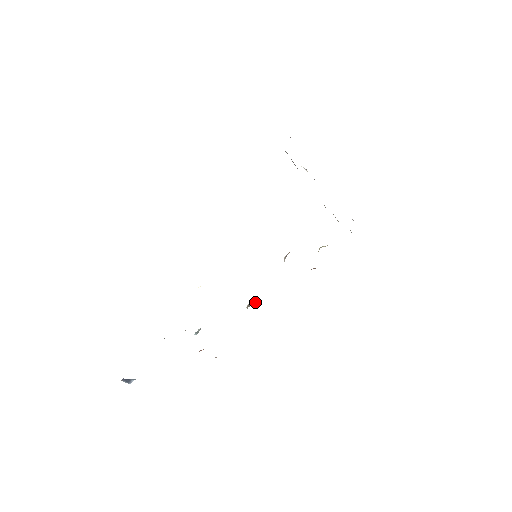
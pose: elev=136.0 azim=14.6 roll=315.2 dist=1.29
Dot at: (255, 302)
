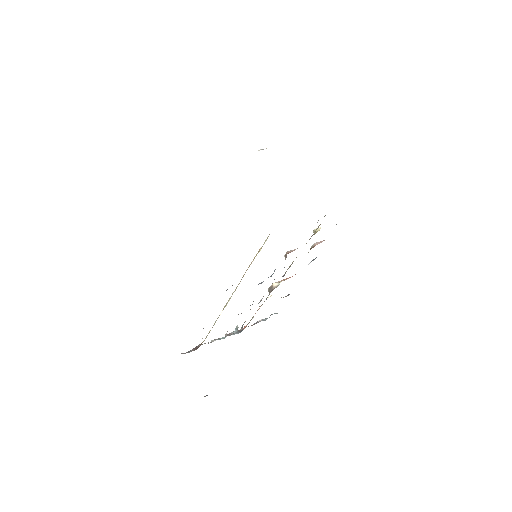
Dot at: (274, 287)
